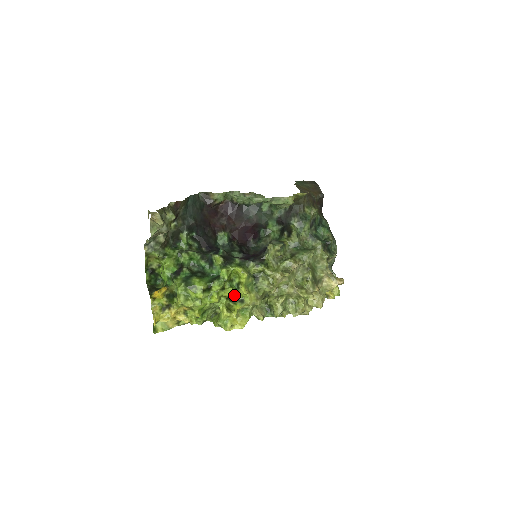
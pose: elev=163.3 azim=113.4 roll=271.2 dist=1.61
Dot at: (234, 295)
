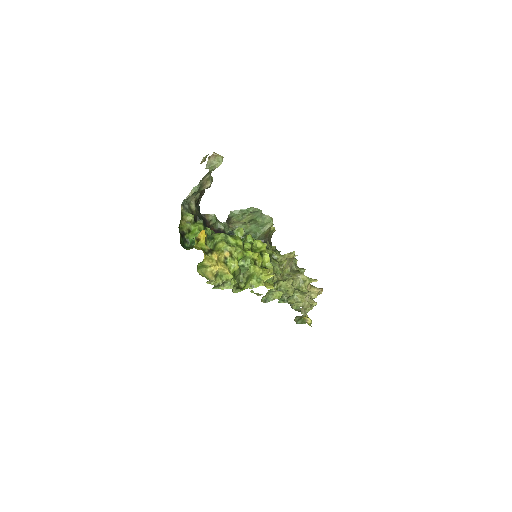
Dot at: (260, 259)
